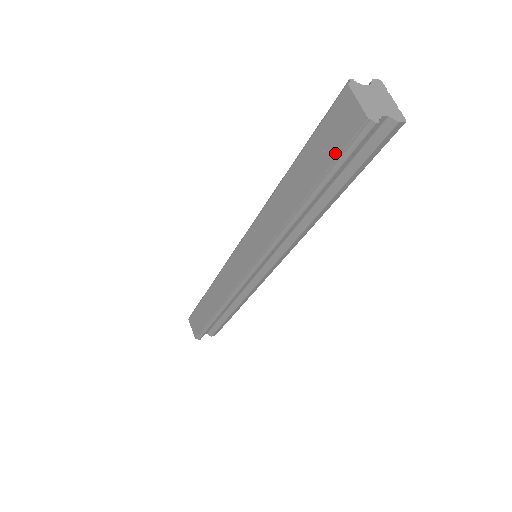
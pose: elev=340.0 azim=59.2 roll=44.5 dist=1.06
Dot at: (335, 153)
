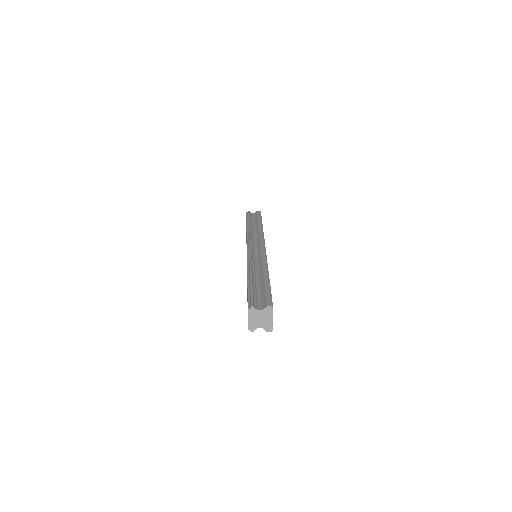
Dot at: occluded
